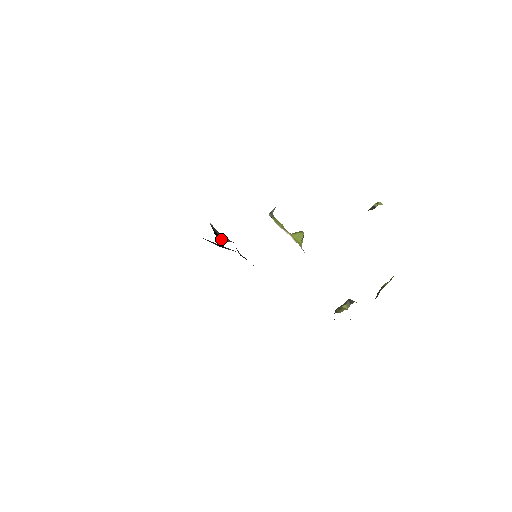
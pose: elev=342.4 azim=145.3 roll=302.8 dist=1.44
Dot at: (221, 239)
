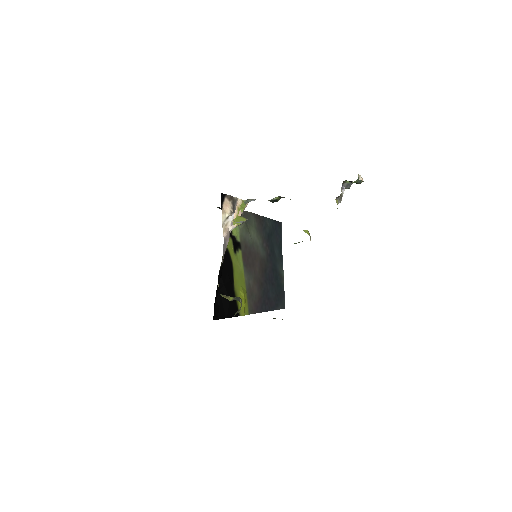
Dot at: occluded
